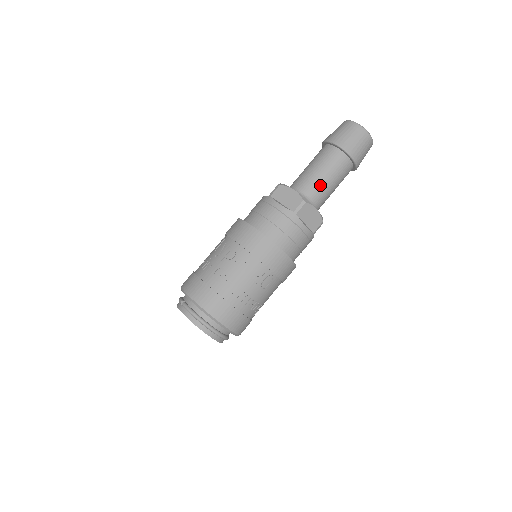
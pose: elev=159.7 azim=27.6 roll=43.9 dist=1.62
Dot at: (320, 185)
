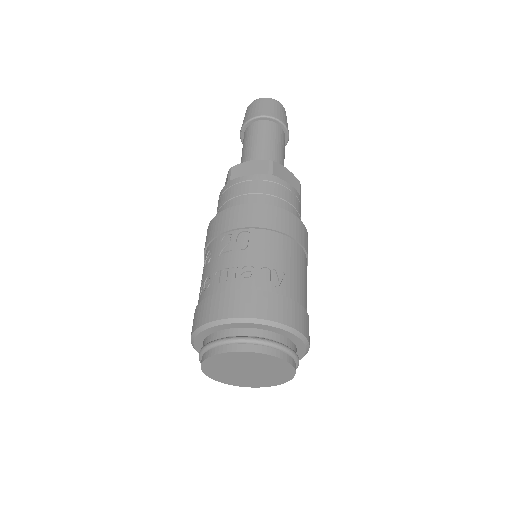
Dot at: (248, 155)
